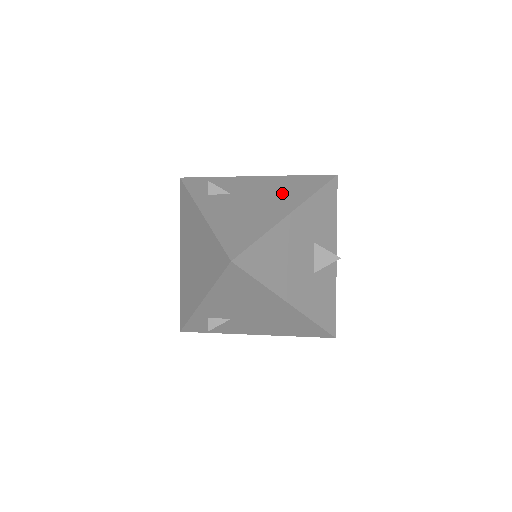
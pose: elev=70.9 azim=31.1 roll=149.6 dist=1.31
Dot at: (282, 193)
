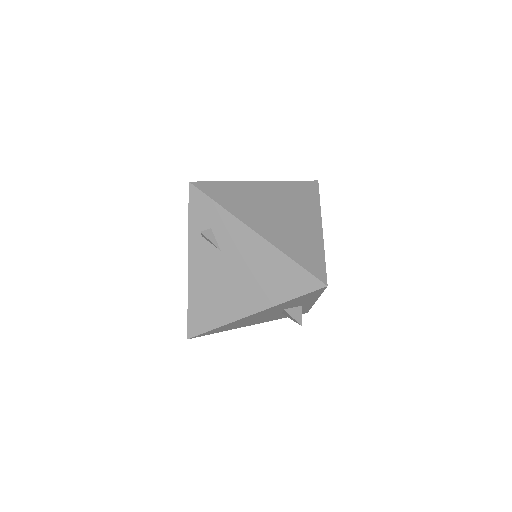
Dot at: (261, 281)
